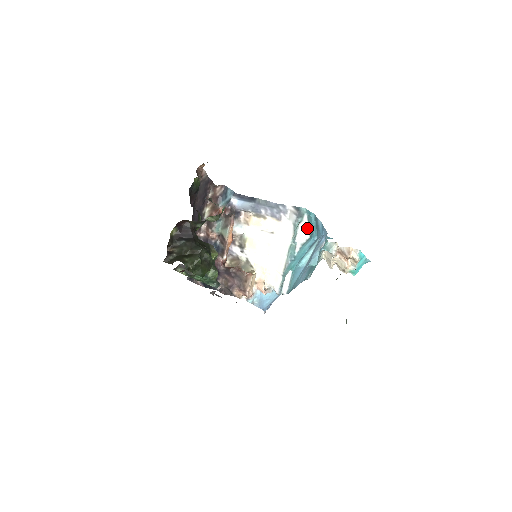
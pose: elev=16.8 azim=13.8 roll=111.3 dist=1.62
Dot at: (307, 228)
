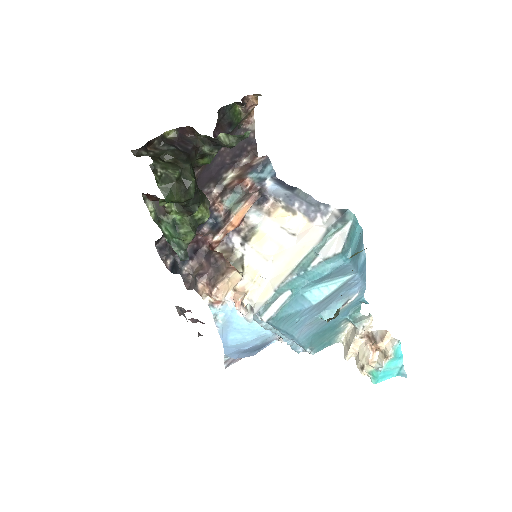
Dot at: (343, 239)
